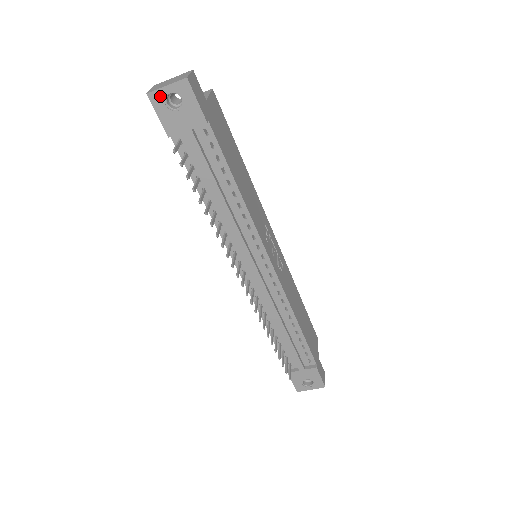
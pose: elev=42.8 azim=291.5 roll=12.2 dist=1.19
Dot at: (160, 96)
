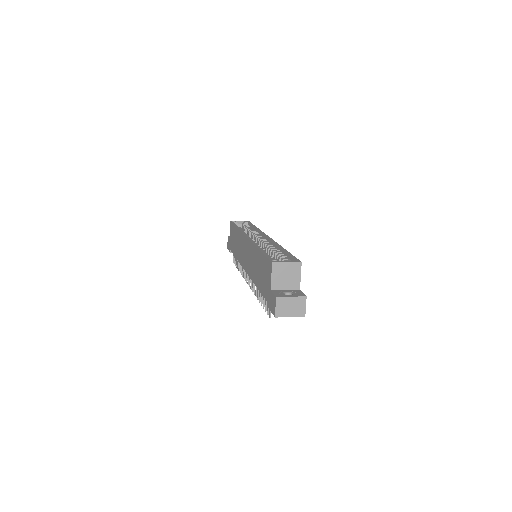
Dot at: (282, 316)
